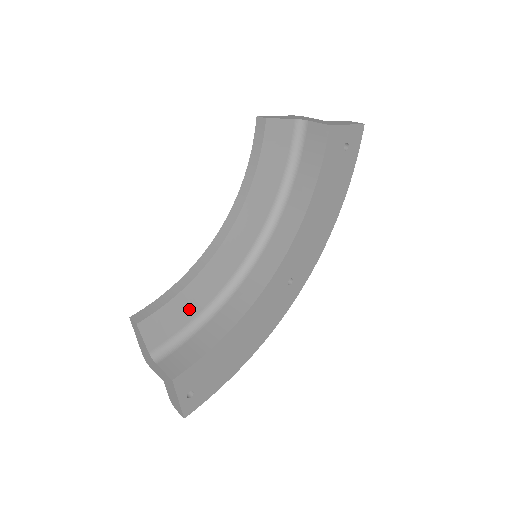
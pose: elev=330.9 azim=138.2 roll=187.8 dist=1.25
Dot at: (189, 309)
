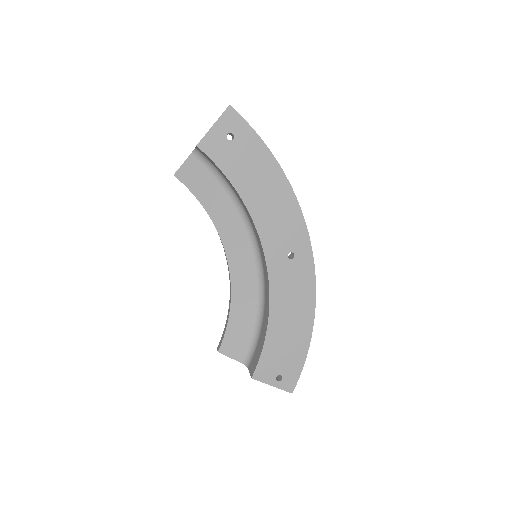
Dot at: (246, 320)
